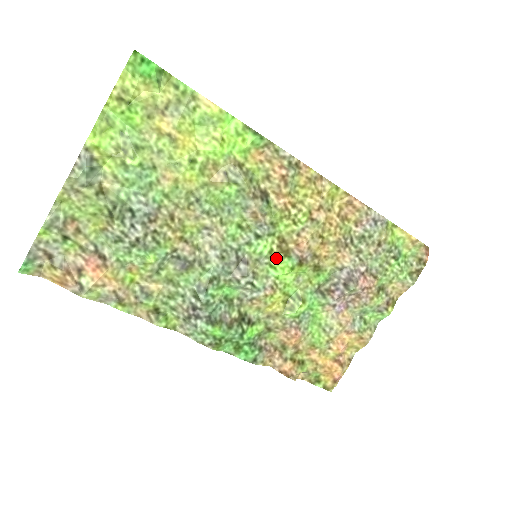
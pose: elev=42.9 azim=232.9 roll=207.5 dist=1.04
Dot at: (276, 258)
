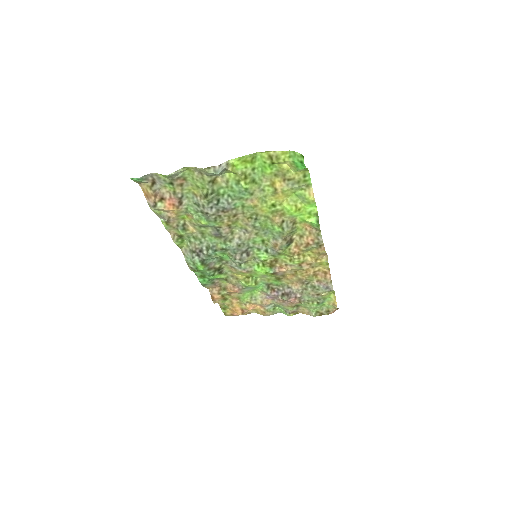
Dot at: (264, 264)
